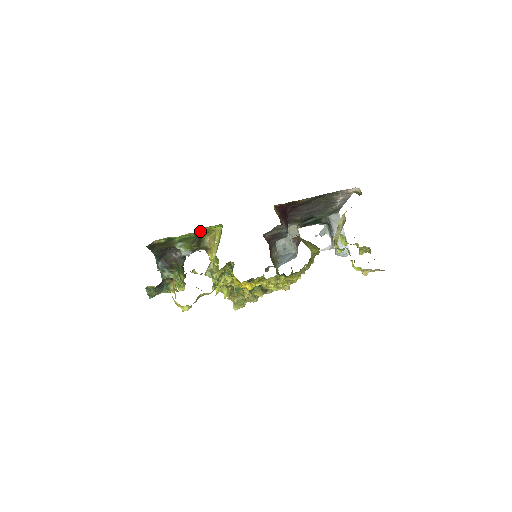
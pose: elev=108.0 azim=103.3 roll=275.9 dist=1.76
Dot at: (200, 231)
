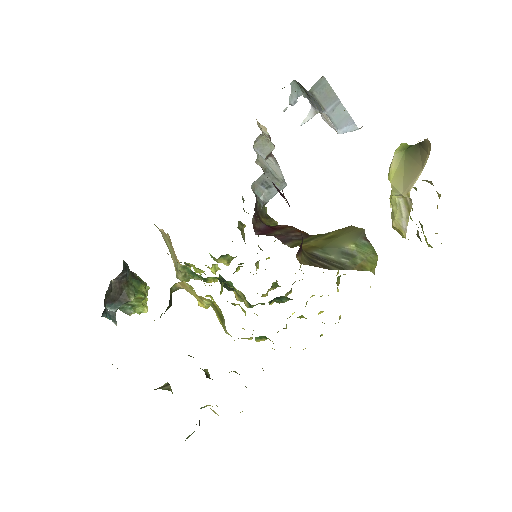
Dot at: occluded
